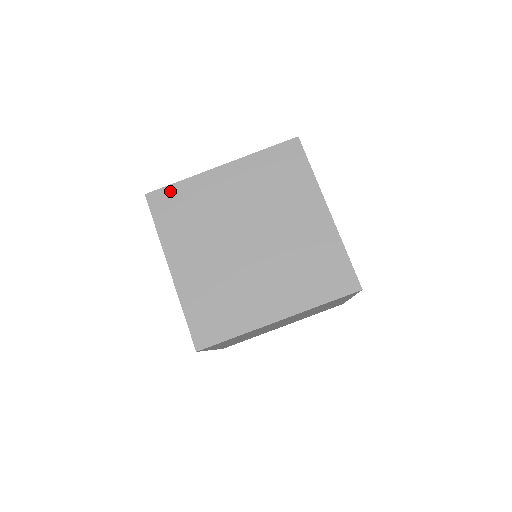
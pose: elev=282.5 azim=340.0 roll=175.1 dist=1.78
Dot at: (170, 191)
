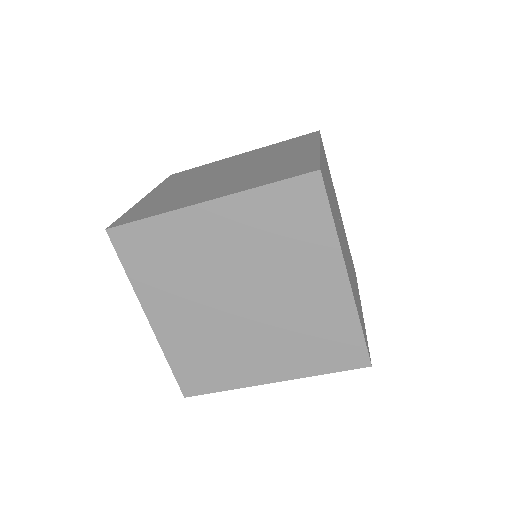
Dot at: (190, 170)
